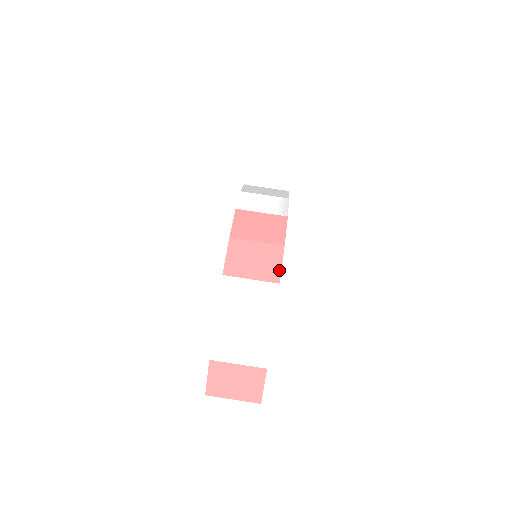
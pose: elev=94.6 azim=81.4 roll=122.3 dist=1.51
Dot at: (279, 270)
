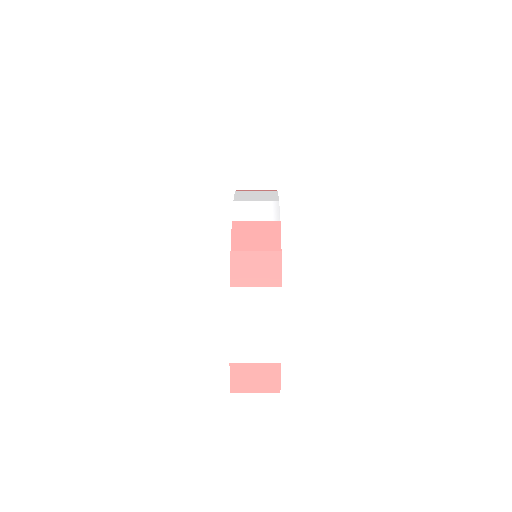
Dot at: (280, 275)
